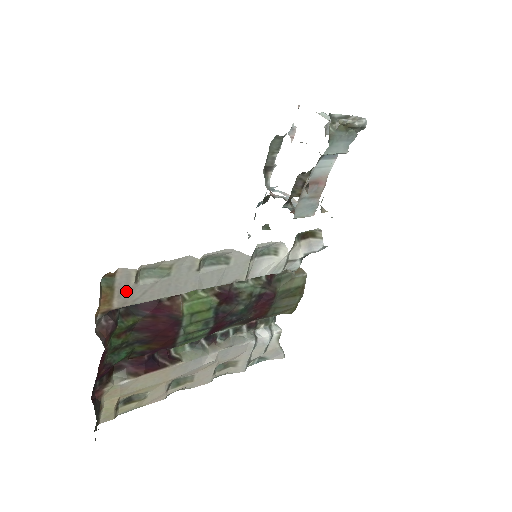
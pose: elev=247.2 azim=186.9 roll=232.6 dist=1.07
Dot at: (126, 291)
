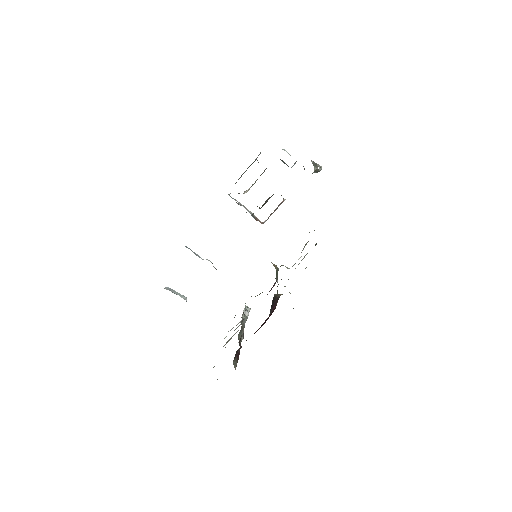
Dot at: occluded
